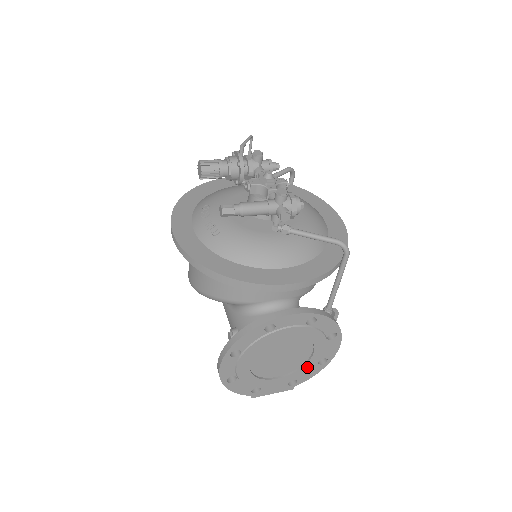
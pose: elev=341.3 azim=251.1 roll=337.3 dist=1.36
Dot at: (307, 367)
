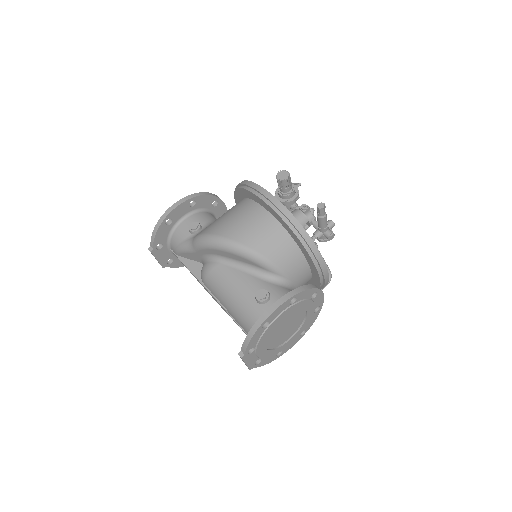
Dot at: (276, 351)
